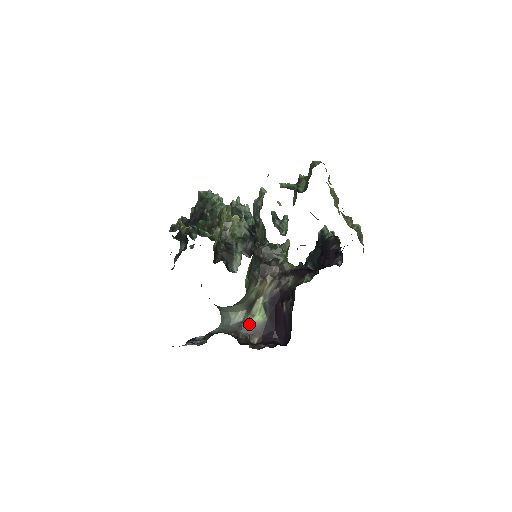
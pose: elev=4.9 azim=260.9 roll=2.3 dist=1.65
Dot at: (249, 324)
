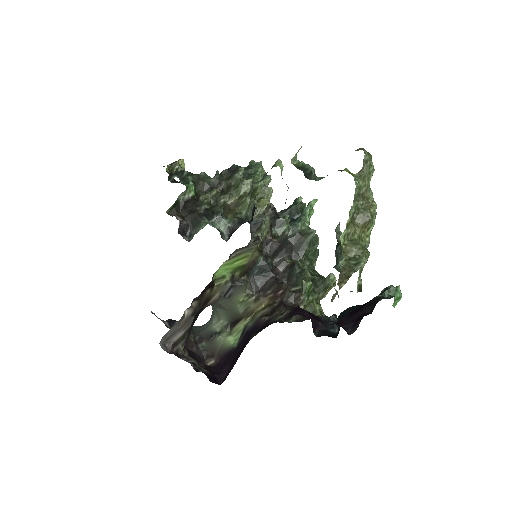
Dot at: (220, 340)
